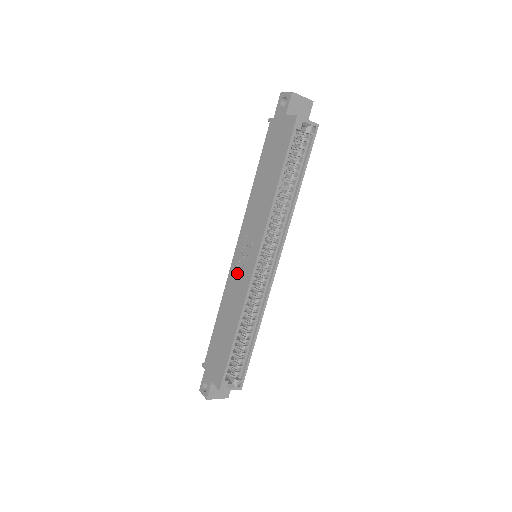
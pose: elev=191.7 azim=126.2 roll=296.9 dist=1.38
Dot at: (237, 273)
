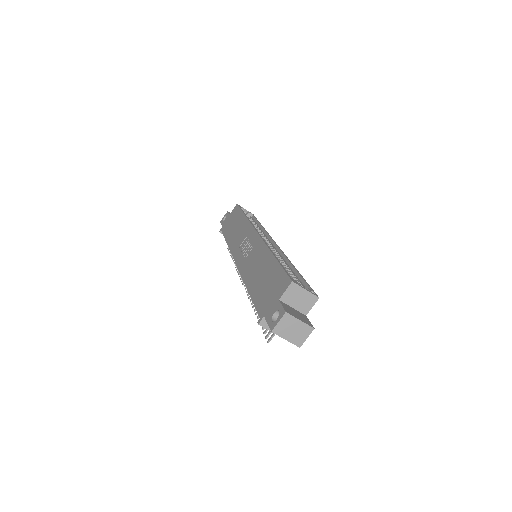
Dot at: (247, 259)
